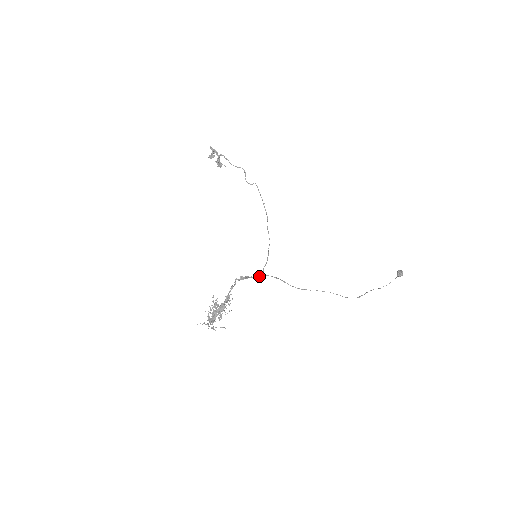
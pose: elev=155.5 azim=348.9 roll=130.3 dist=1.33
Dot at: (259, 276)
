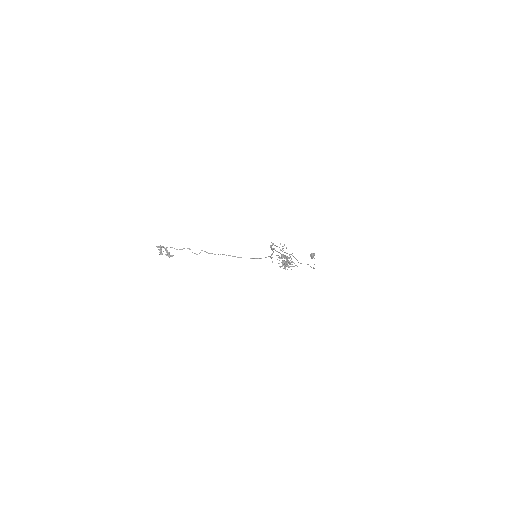
Dot at: (273, 252)
